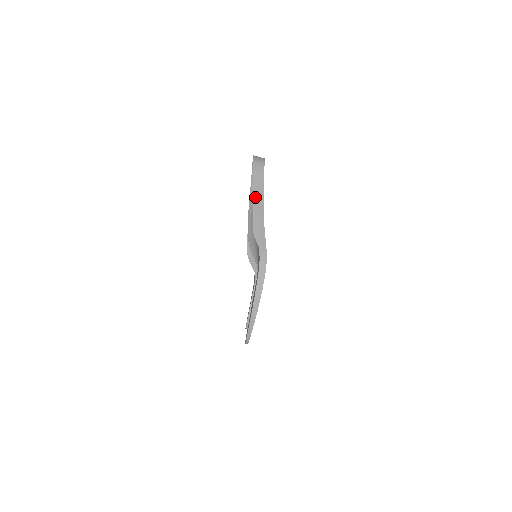
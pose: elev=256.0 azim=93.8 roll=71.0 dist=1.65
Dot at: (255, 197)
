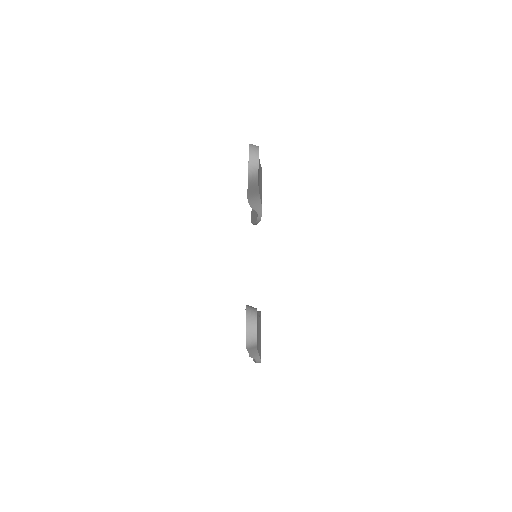
Dot at: (250, 351)
